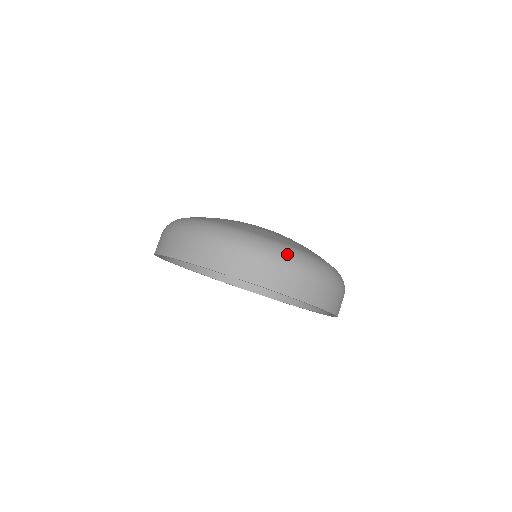
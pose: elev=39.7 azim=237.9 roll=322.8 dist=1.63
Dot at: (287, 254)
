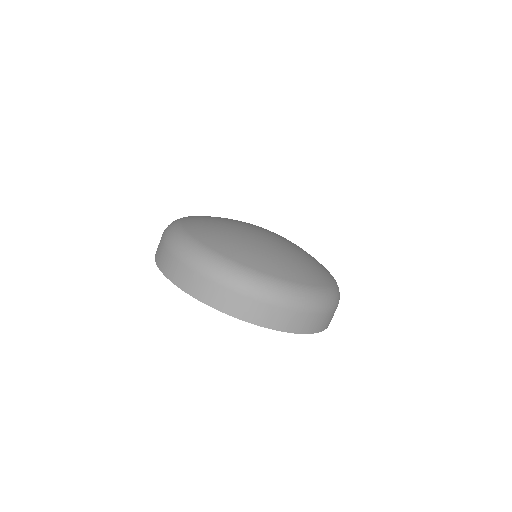
Dot at: (277, 292)
